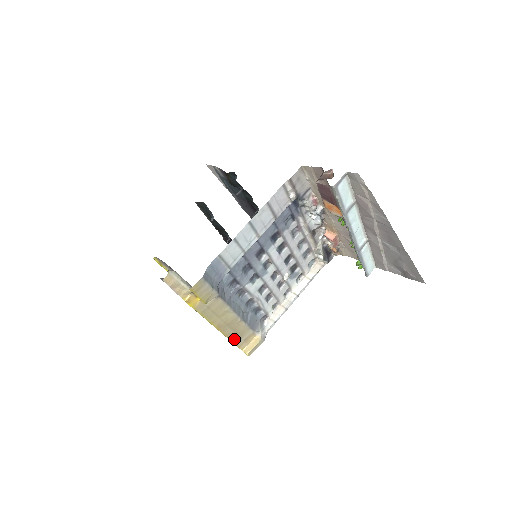
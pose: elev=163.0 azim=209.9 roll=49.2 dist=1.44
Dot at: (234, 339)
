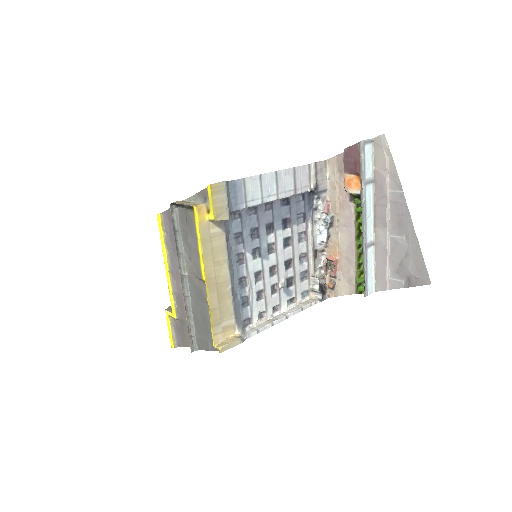
Dot at: (214, 316)
